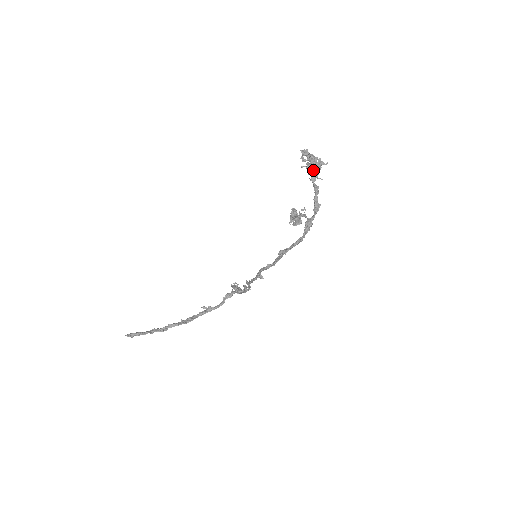
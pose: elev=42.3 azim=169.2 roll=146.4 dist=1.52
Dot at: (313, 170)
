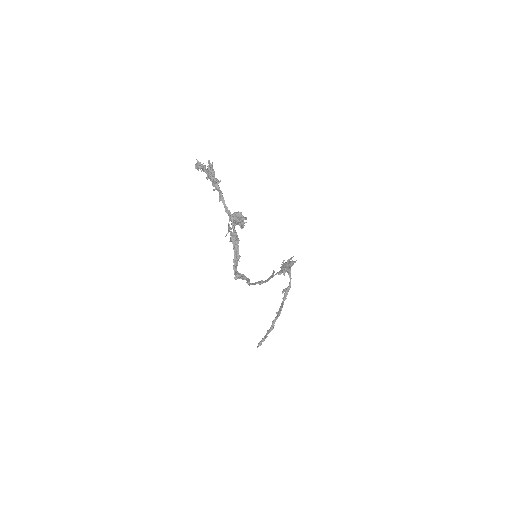
Dot at: (210, 180)
